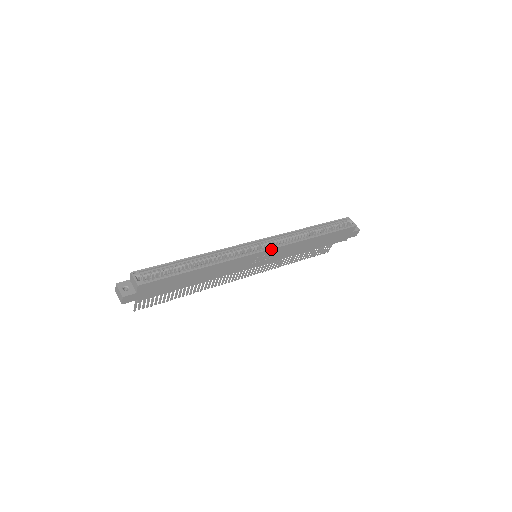
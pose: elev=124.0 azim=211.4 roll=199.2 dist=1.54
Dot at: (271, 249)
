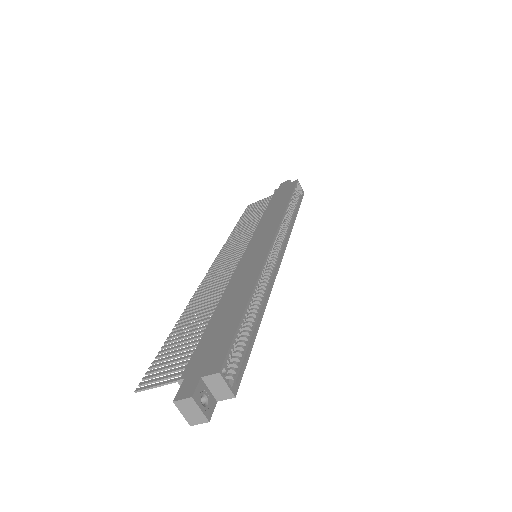
Dot at: (283, 253)
